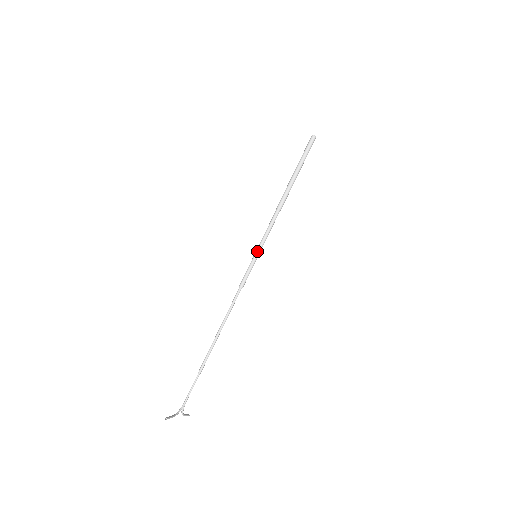
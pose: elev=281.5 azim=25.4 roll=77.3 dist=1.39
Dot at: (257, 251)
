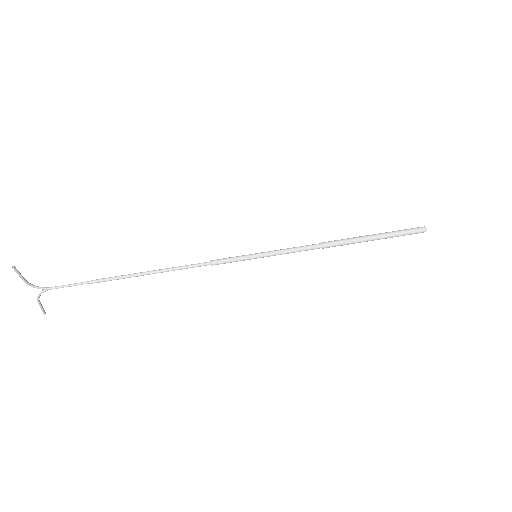
Dot at: (262, 253)
